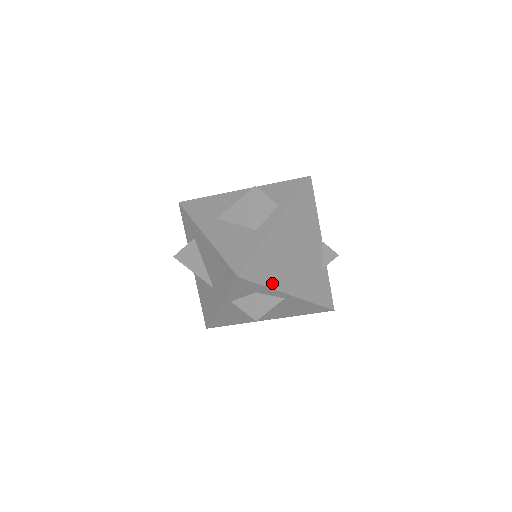
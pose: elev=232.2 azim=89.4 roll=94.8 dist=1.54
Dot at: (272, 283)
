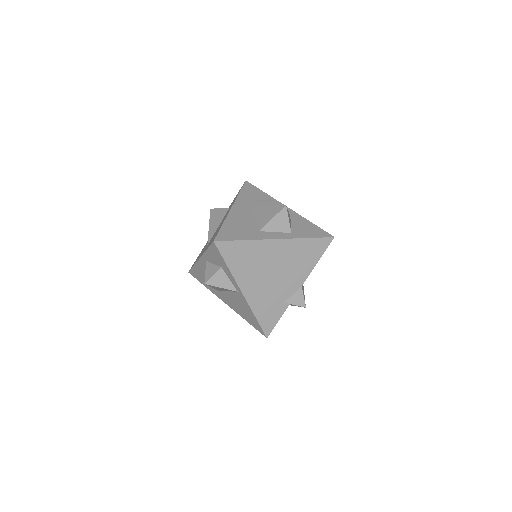
Dot at: (235, 271)
